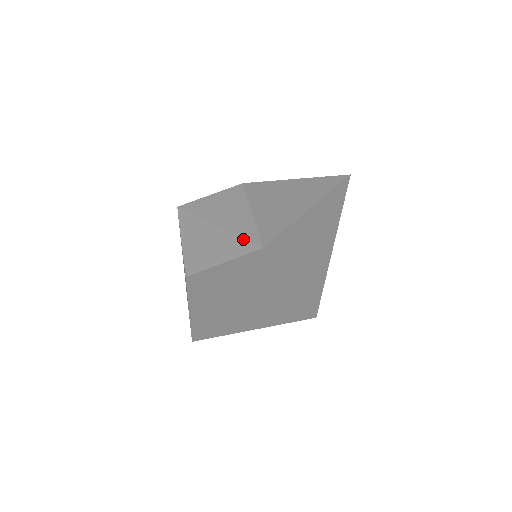
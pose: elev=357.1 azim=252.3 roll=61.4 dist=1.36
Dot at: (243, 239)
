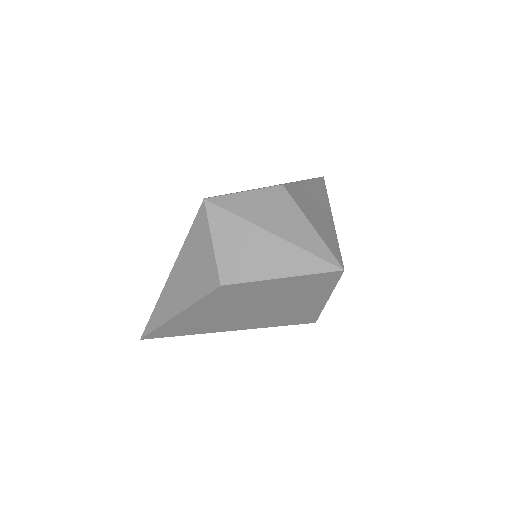
Dot at: (316, 256)
